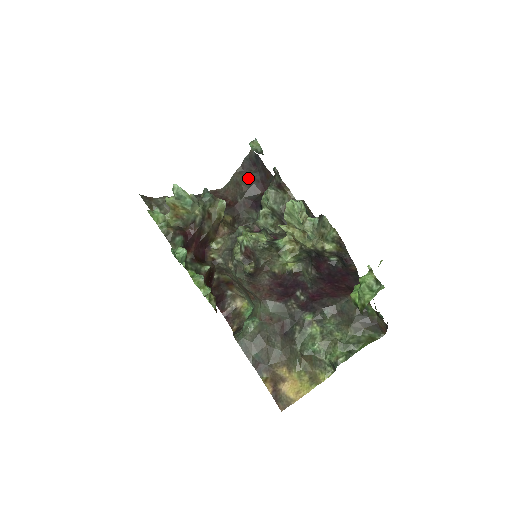
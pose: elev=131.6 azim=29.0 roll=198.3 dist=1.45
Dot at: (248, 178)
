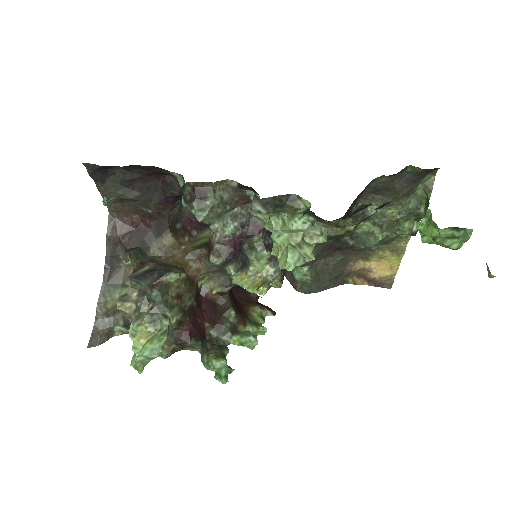
Dot at: (124, 185)
